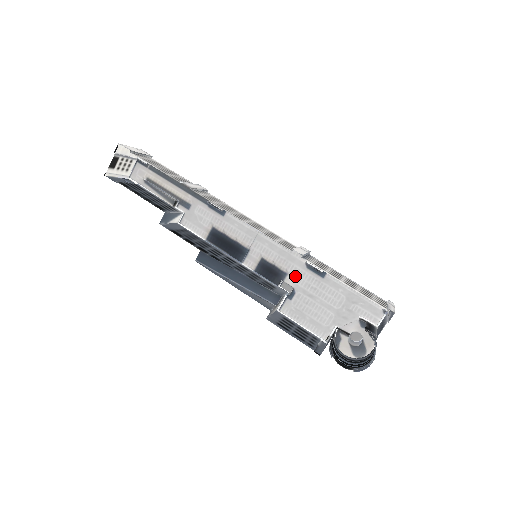
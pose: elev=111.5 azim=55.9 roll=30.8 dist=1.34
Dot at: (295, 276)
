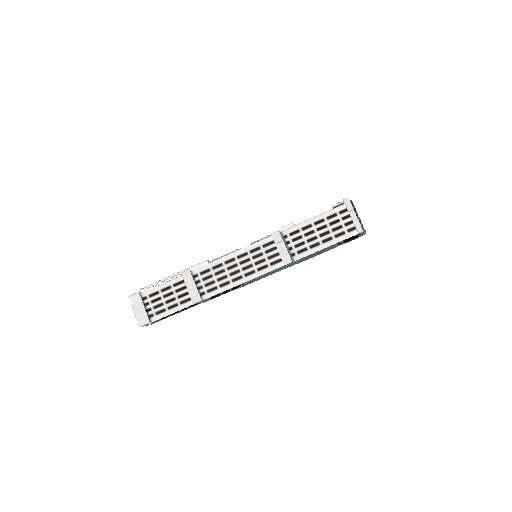
Dot at: occluded
